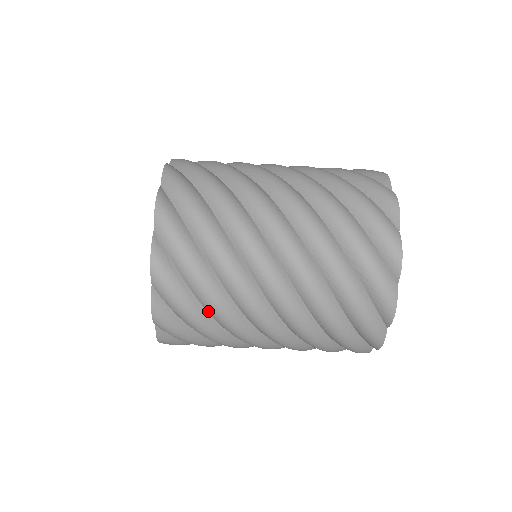
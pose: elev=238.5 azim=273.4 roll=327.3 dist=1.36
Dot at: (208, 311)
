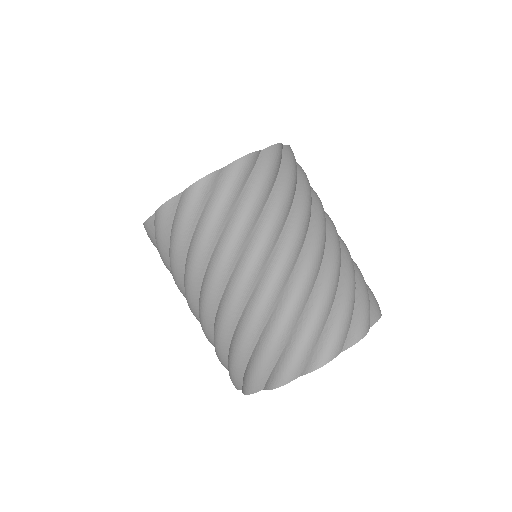
Dot at: (228, 223)
